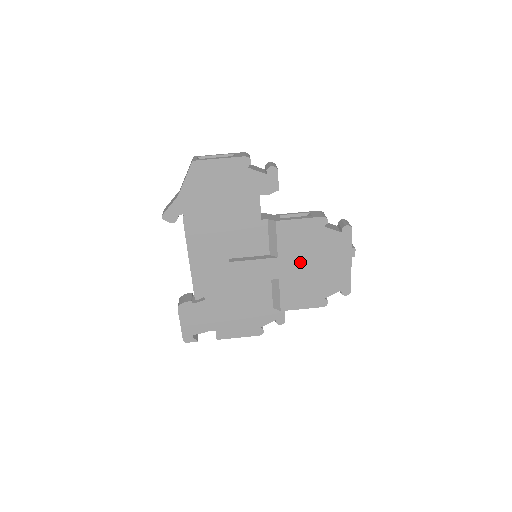
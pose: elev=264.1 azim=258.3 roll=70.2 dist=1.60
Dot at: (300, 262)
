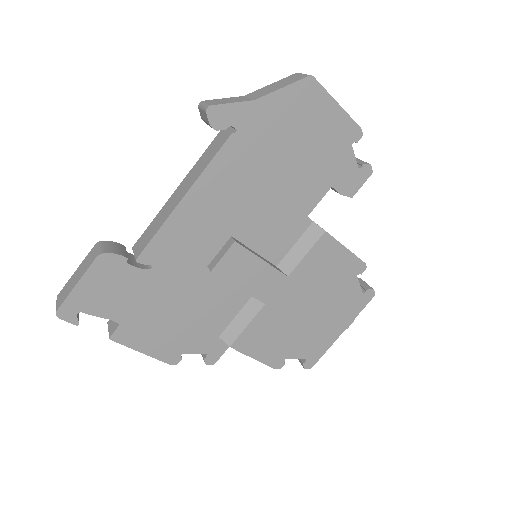
Dot at: (302, 299)
